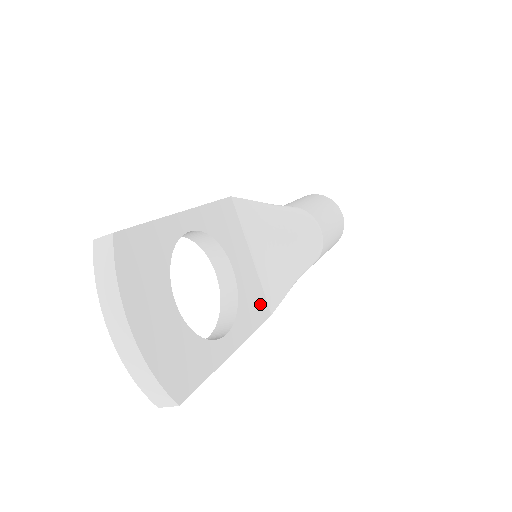
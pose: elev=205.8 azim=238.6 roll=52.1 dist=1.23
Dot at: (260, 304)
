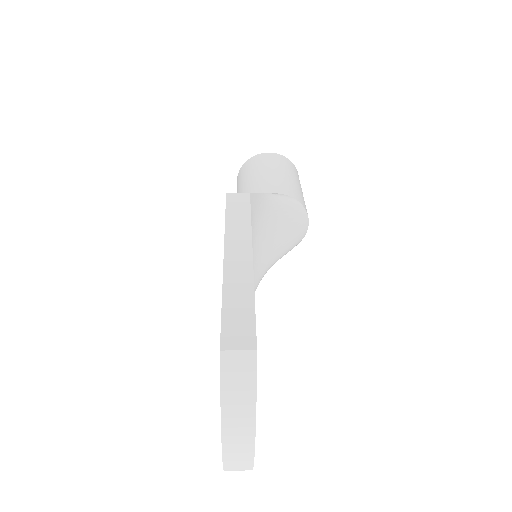
Dot at: occluded
